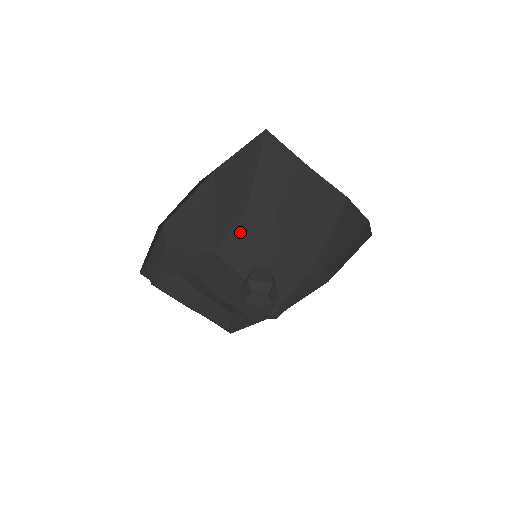
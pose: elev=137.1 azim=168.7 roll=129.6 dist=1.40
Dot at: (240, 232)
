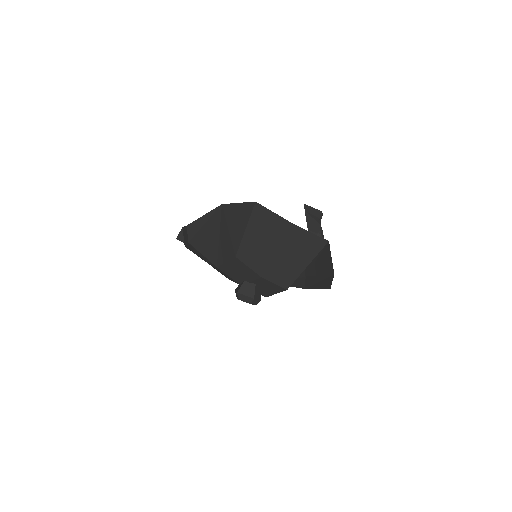
Dot at: (233, 264)
